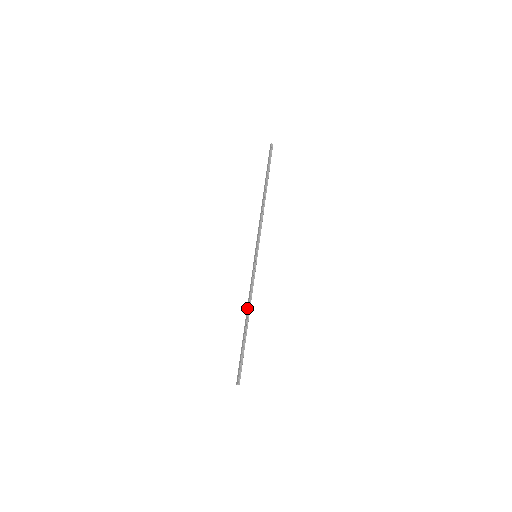
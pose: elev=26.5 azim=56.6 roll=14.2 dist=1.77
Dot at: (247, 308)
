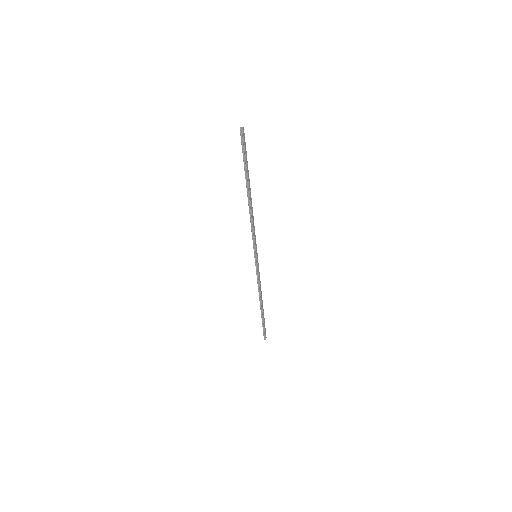
Dot at: (259, 294)
